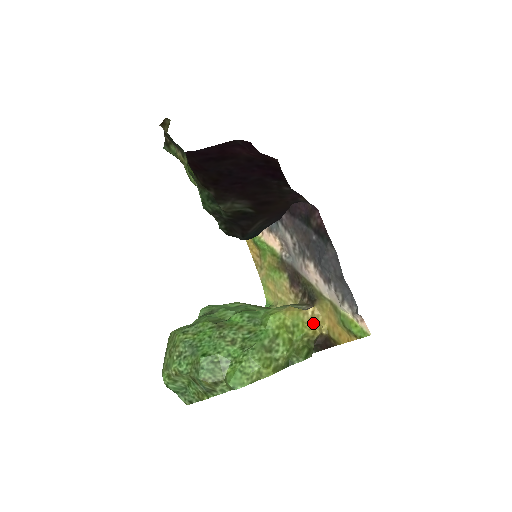
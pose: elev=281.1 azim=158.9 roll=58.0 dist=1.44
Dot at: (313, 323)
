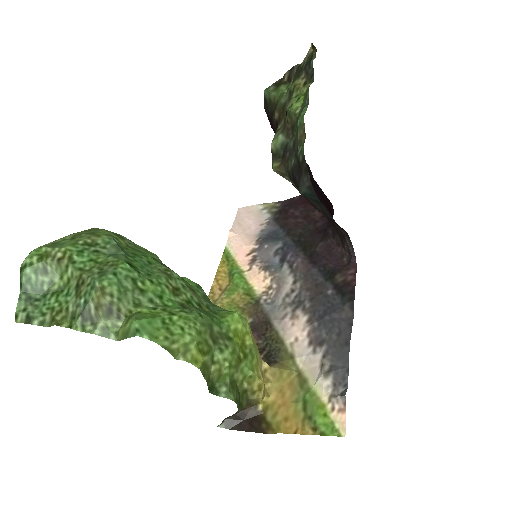
Dot at: occluded
